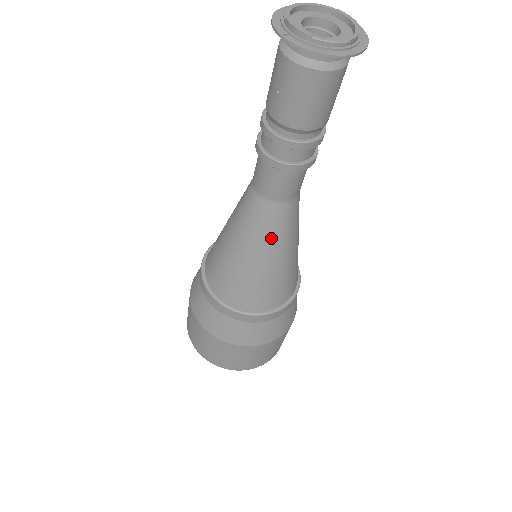
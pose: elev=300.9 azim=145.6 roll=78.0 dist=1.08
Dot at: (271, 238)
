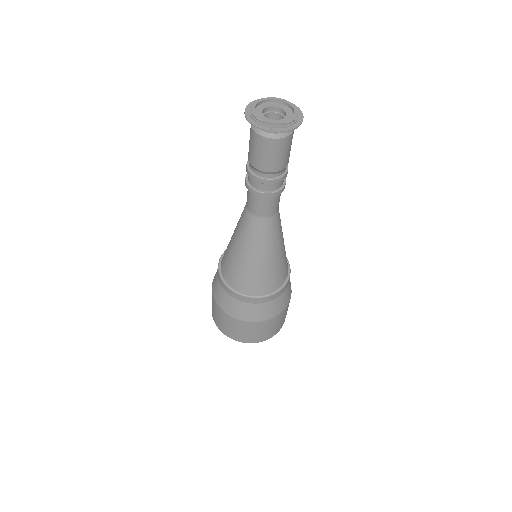
Dot at: (277, 236)
